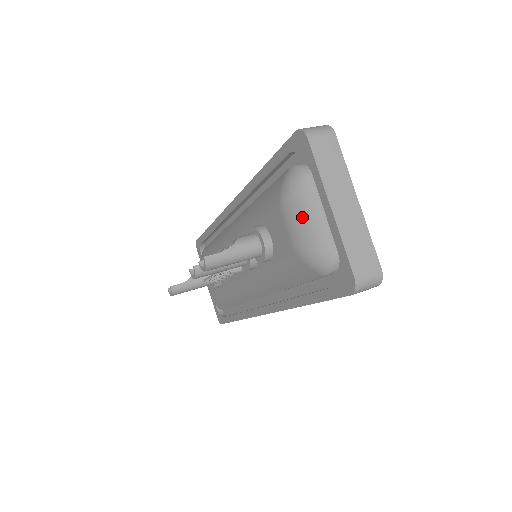
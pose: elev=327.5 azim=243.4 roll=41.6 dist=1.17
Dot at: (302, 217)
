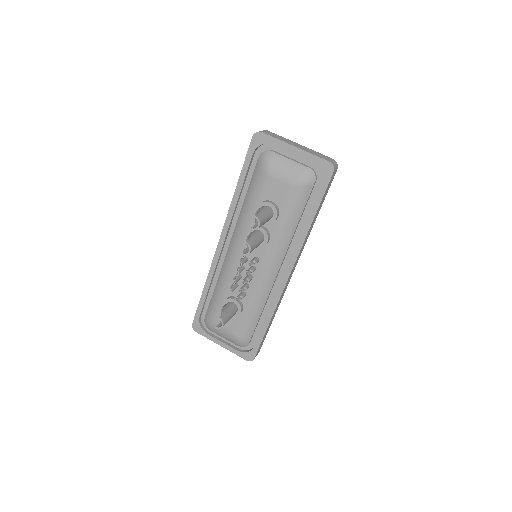
Dot at: (284, 166)
